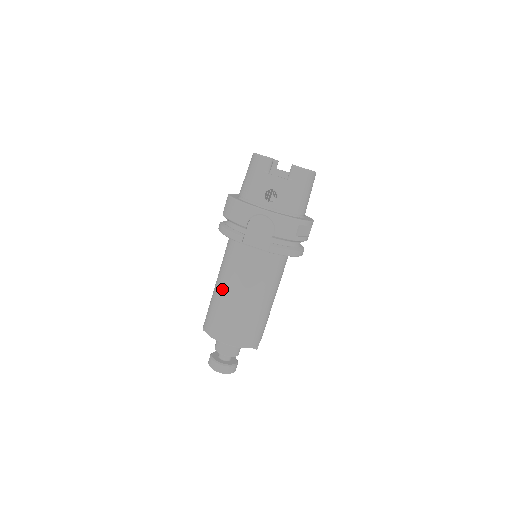
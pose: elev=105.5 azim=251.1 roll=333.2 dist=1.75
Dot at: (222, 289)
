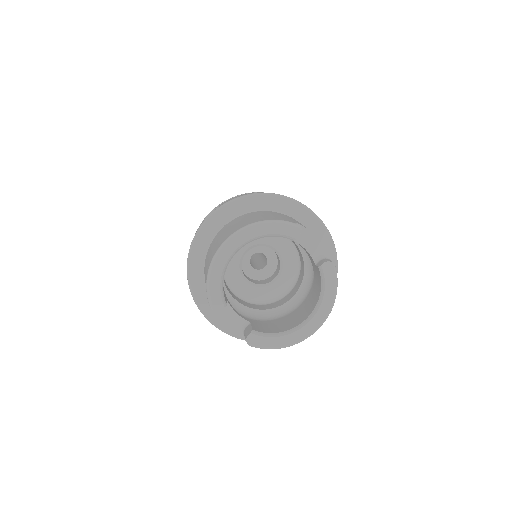
Dot at: occluded
